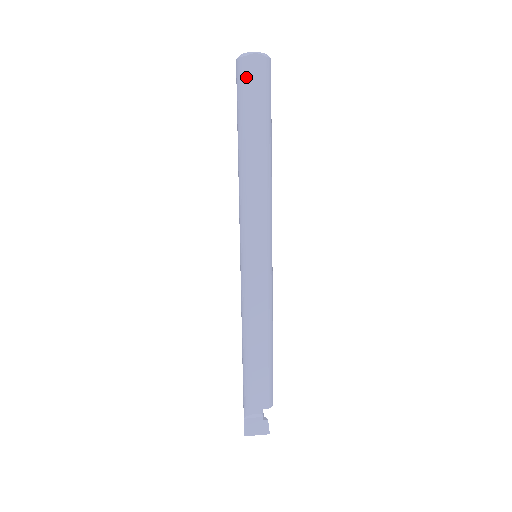
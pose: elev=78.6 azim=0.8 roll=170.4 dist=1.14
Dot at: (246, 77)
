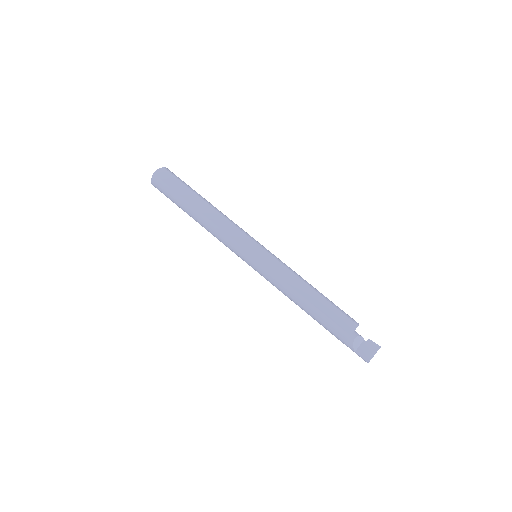
Dot at: (163, 182)
